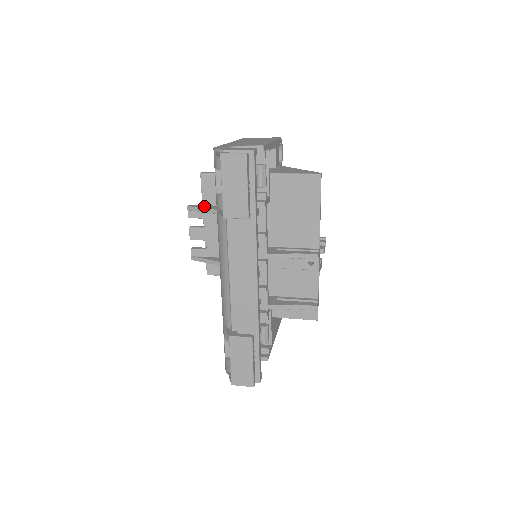
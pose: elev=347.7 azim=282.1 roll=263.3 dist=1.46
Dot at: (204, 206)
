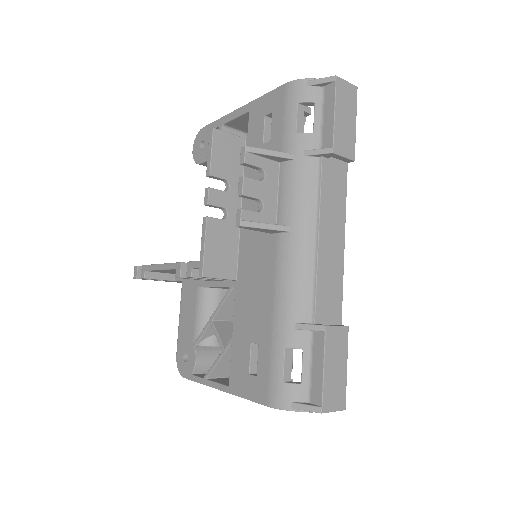
Dot at: (265, 151)
